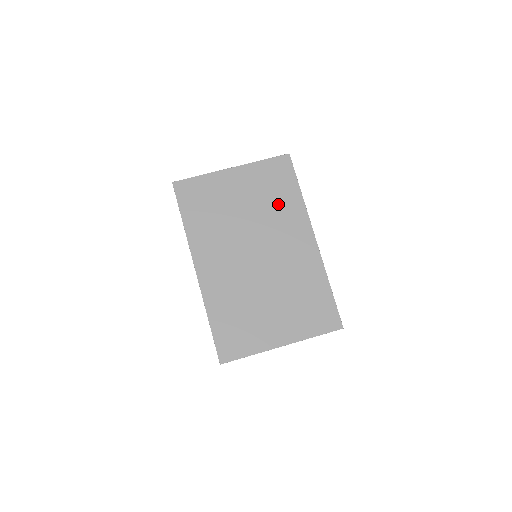
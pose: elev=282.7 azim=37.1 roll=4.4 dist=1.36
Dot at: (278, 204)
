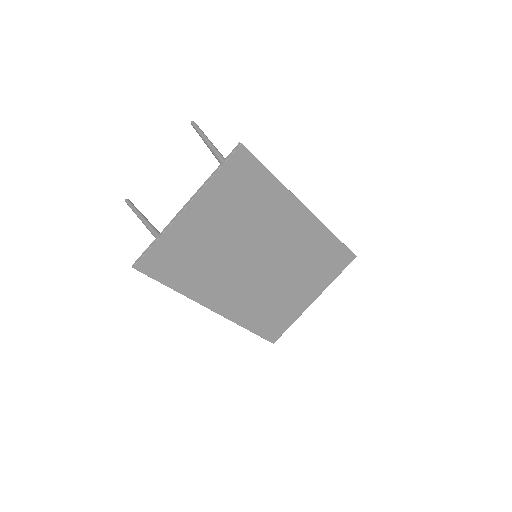
Dot at: (257, 206)
